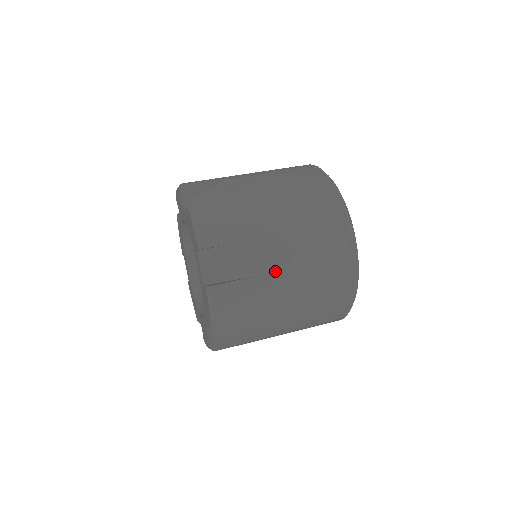
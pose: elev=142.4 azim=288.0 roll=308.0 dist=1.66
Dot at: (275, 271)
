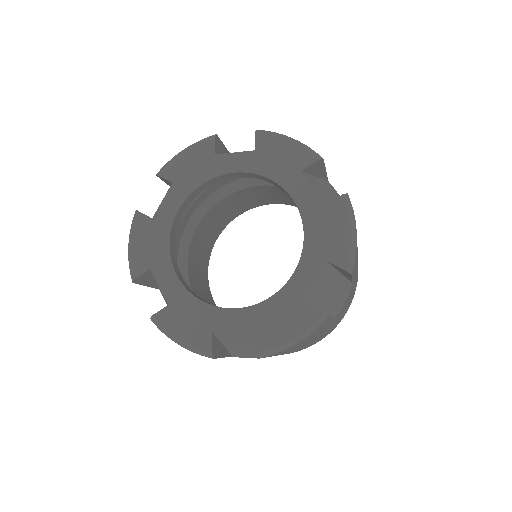
Dot at: occluded
